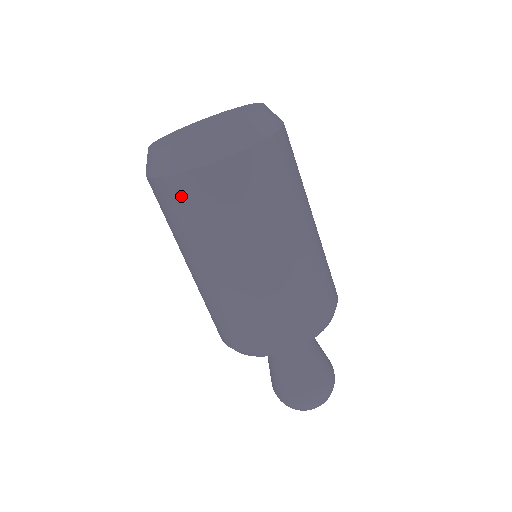
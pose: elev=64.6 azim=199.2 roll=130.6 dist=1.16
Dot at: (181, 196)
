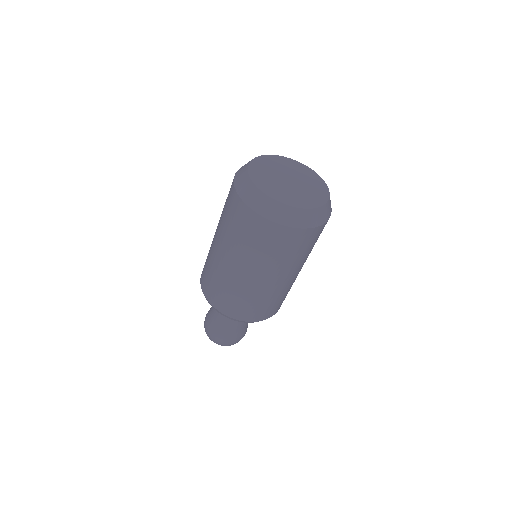
Dot at: (247, 220)
